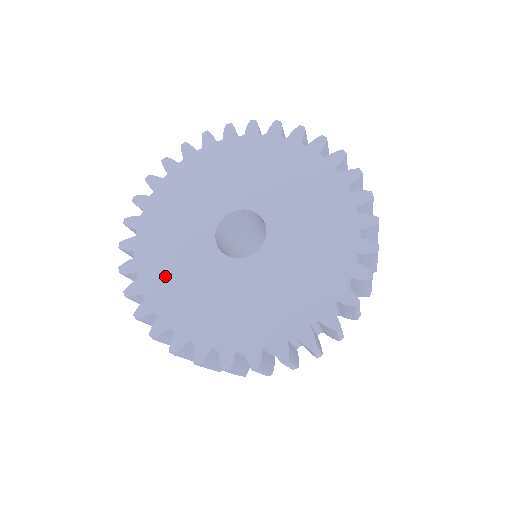
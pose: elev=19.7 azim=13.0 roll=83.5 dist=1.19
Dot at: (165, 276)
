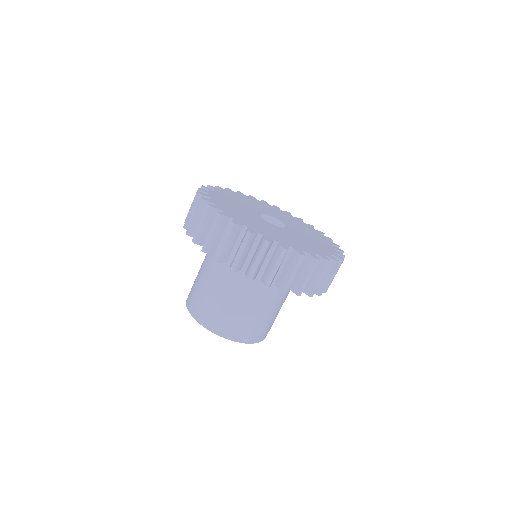
Dot at: (272, 234)
